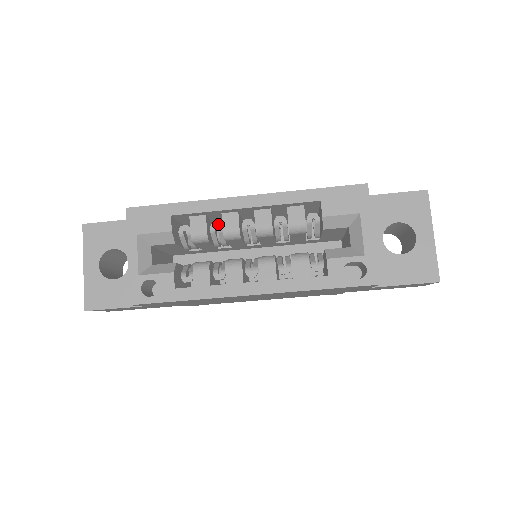
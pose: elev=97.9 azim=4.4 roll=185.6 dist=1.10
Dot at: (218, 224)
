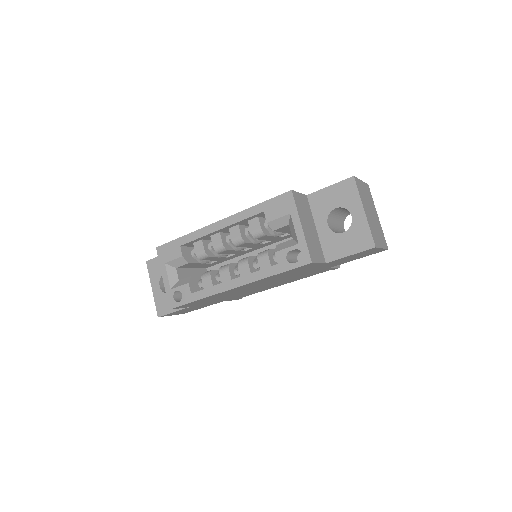
Dot at: occluded
